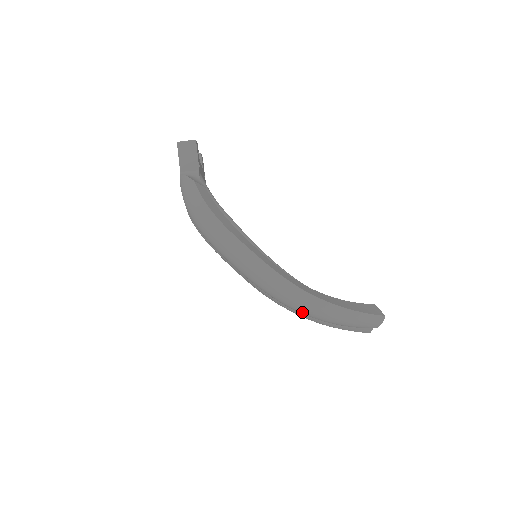
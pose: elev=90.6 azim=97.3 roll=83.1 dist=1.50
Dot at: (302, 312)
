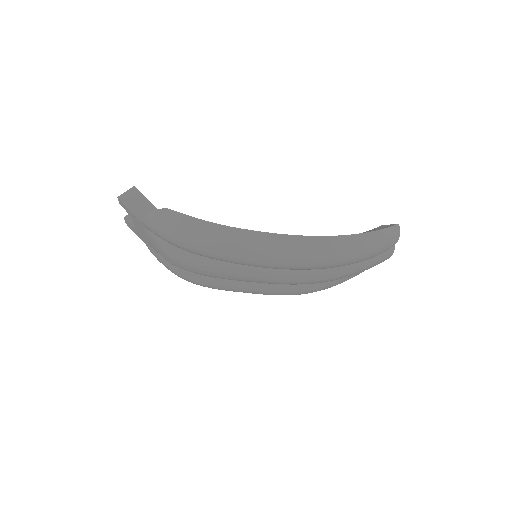
Dot at: (339, 261)
